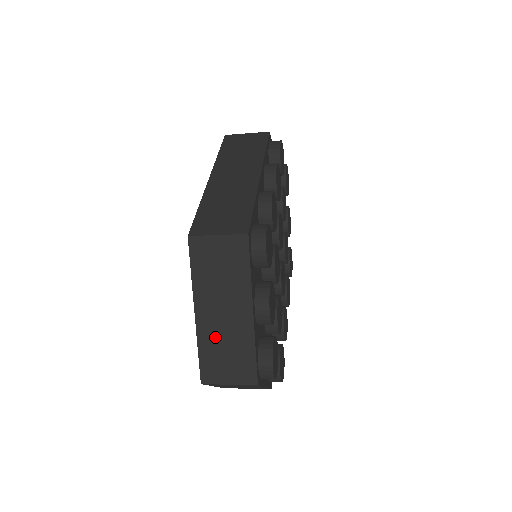
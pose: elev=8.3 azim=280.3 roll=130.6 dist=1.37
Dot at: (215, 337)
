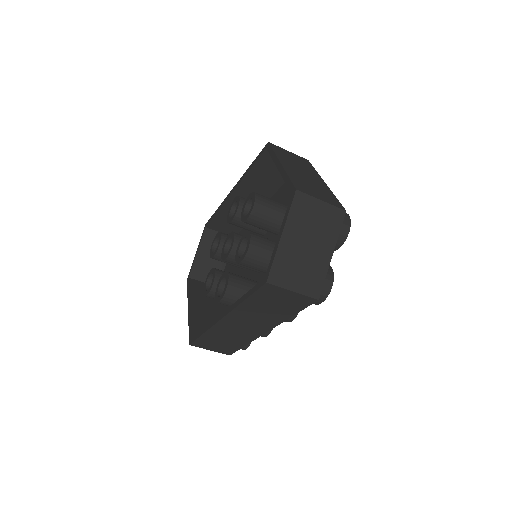
Dot at: (300, 177)
